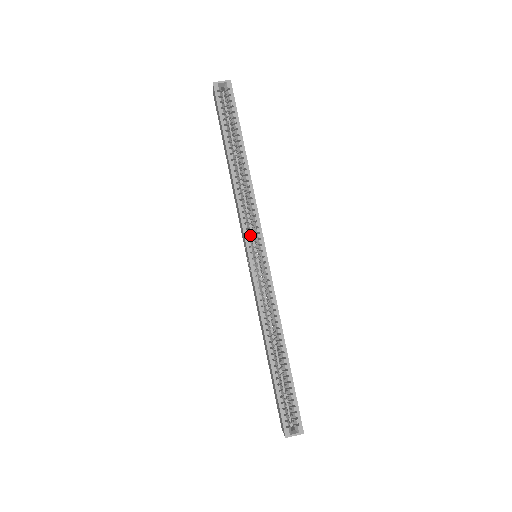
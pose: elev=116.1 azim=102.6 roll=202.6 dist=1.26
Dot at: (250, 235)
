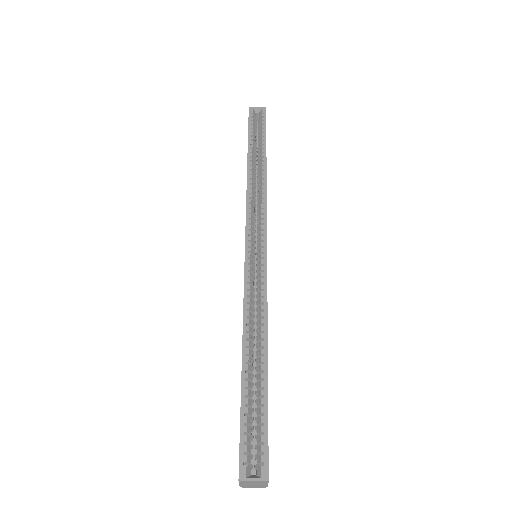
Dot at: (253, 229)
